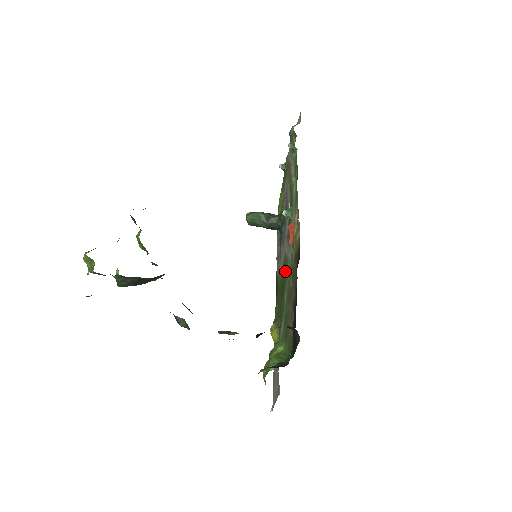
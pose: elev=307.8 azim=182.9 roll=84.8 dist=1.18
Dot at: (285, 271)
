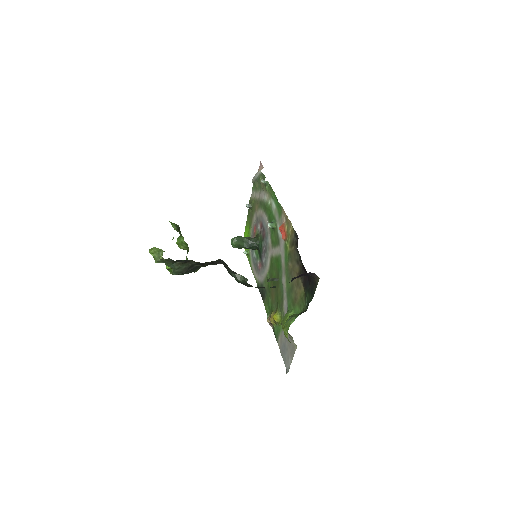
Dot at: (277, 266)
